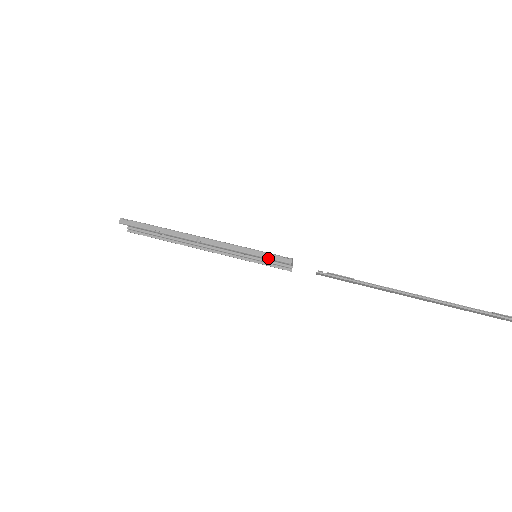
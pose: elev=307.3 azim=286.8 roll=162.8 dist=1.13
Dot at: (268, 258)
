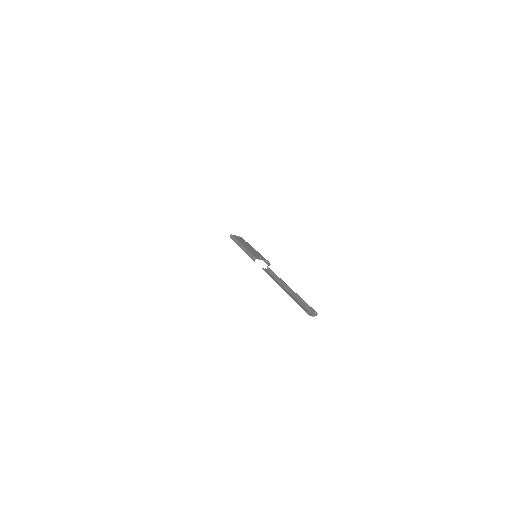
Dot at: (251, 258)
